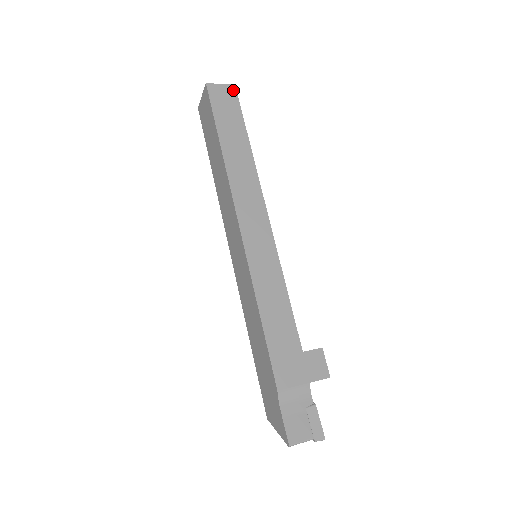
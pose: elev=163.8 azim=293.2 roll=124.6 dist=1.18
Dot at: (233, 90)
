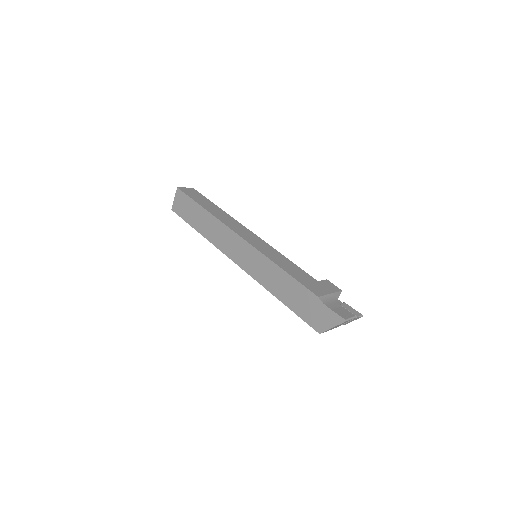
Dot at: (194, 190)
